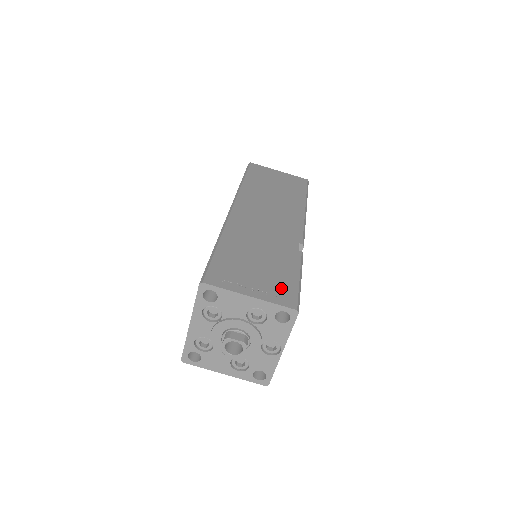
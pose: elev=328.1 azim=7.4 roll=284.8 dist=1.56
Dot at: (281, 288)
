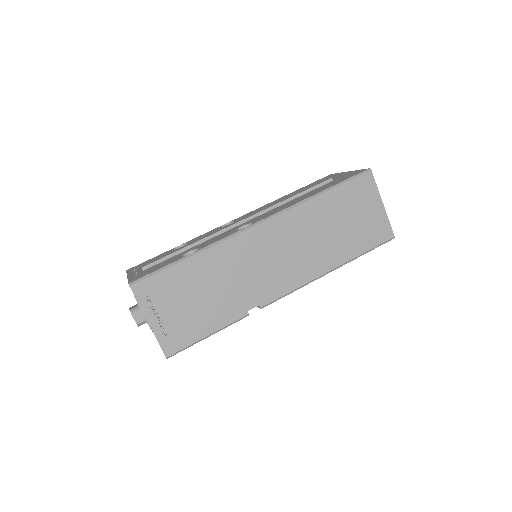
Dot at: (181, 333)
